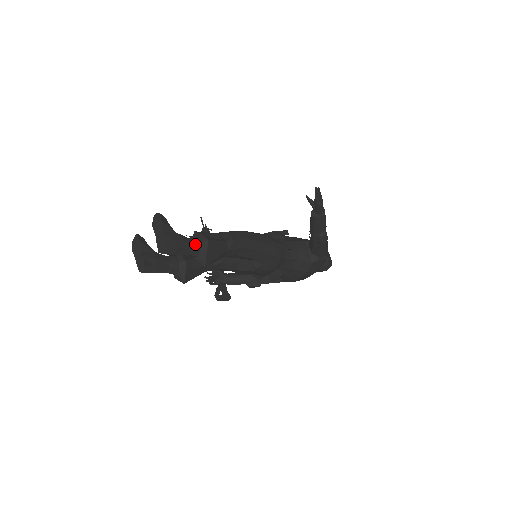
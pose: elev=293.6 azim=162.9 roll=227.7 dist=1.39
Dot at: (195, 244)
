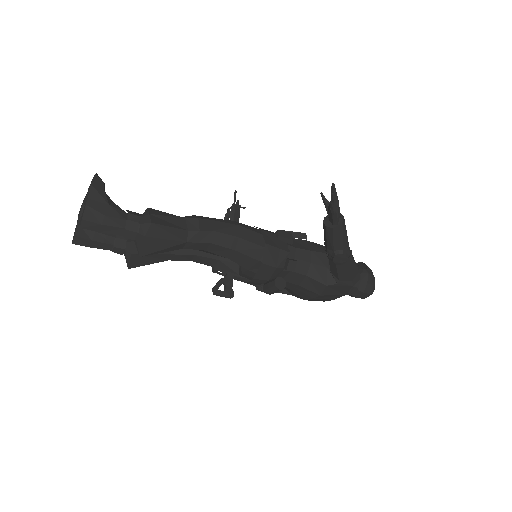
Dot at: (133, 224)
